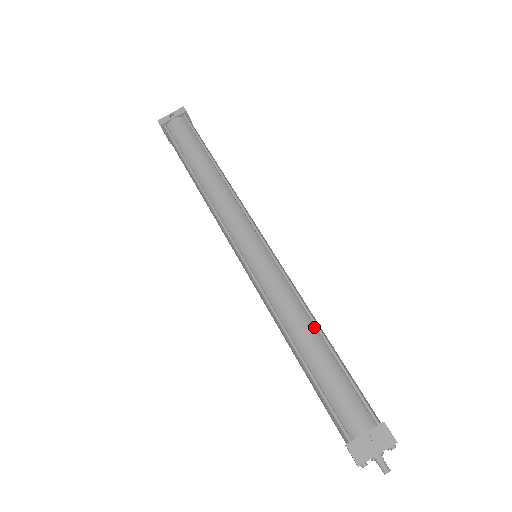
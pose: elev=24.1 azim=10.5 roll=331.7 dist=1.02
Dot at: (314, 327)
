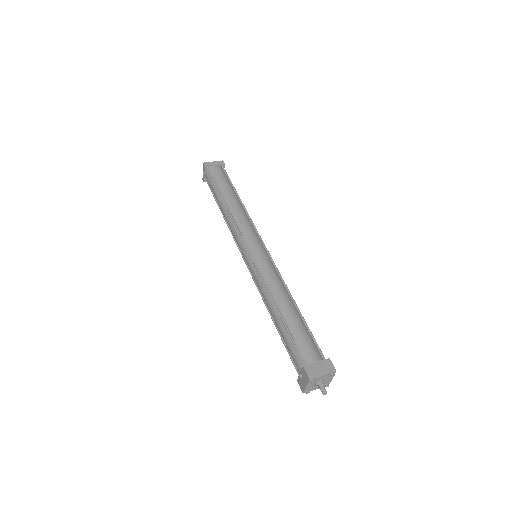
Dot at: (274, 305)
